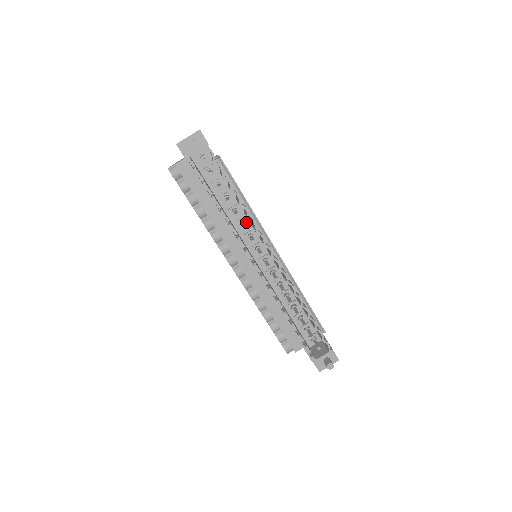
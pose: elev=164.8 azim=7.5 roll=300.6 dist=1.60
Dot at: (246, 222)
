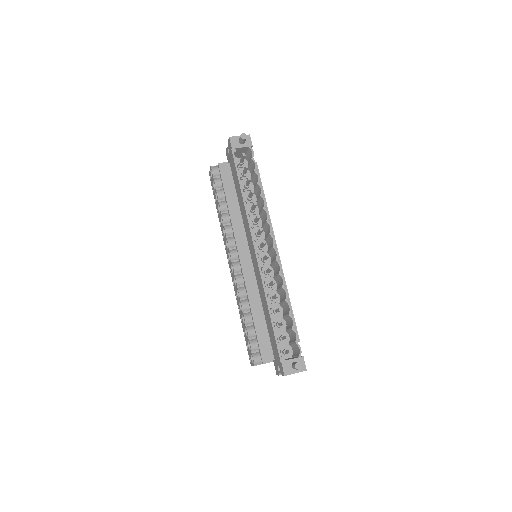
Dot at: (258, 222)
